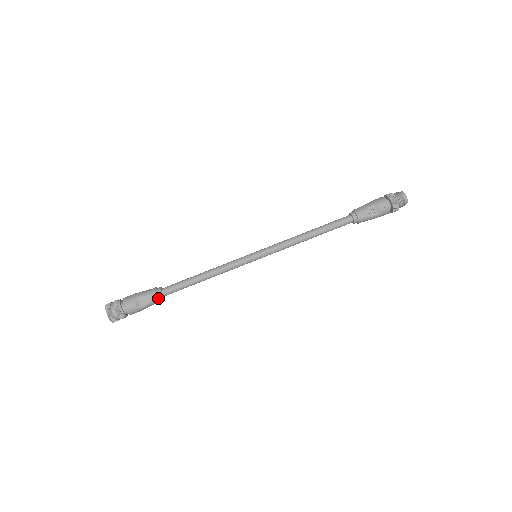
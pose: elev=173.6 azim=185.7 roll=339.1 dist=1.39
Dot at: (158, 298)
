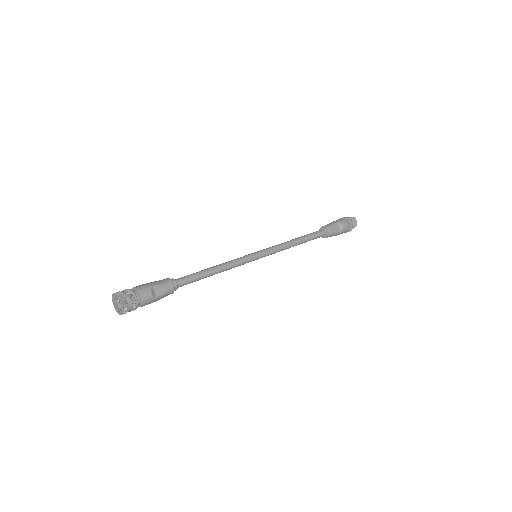
Dot at: (173, 288)
